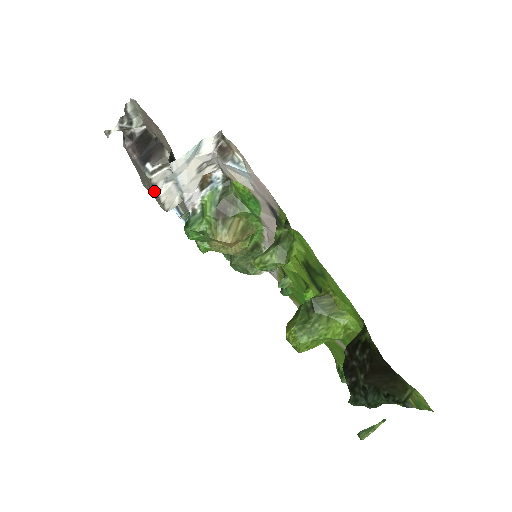
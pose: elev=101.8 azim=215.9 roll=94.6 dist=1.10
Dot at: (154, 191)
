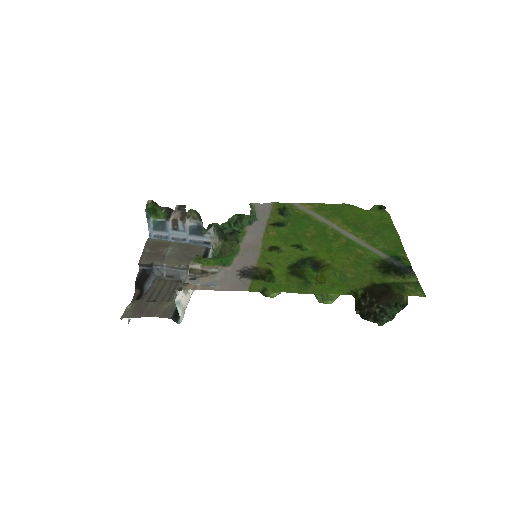
Dot at: occluded
